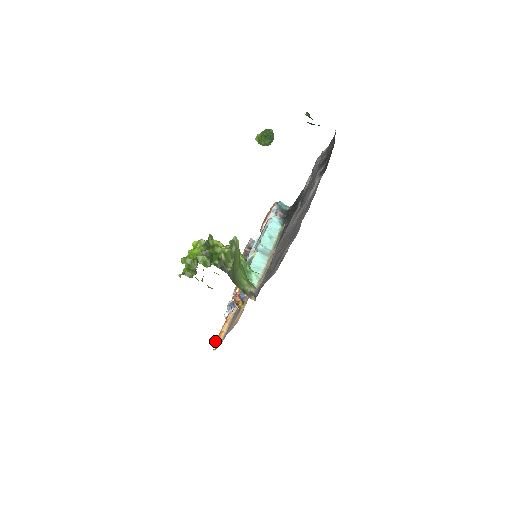
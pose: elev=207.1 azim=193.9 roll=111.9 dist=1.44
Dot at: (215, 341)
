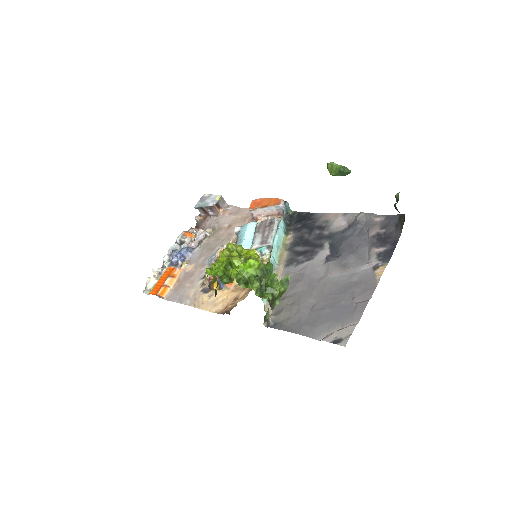
Dot at: (147, 282)
